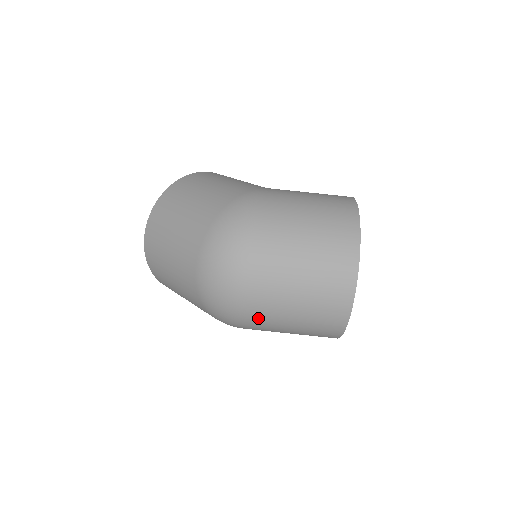
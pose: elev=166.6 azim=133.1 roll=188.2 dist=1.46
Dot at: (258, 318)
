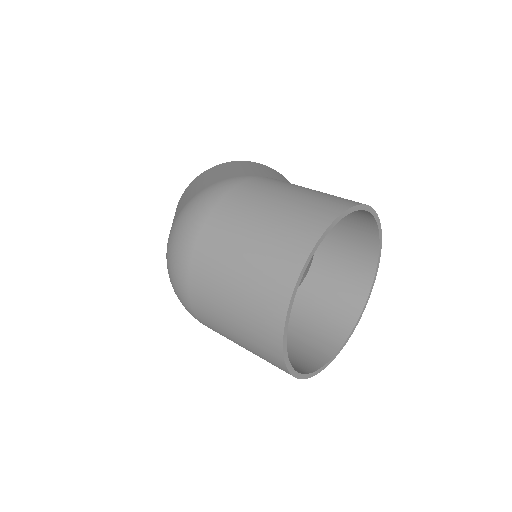
Dot at: (203, 314)
